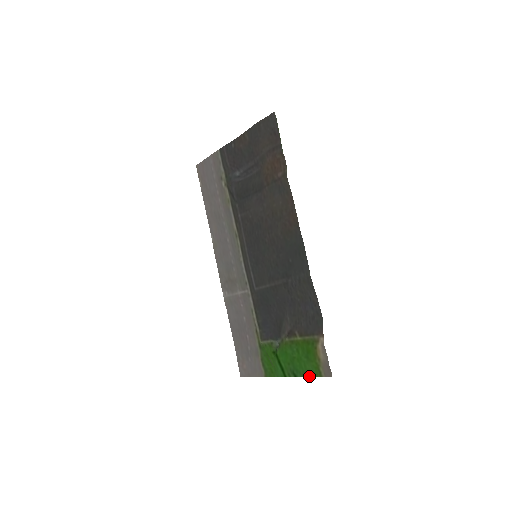
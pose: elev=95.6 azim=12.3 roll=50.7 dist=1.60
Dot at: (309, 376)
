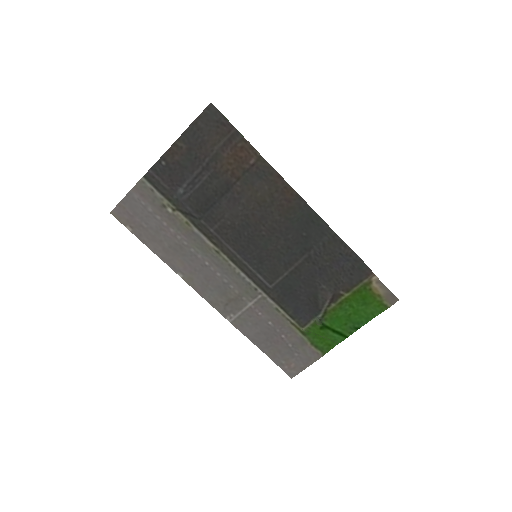
Dot at: occluded
